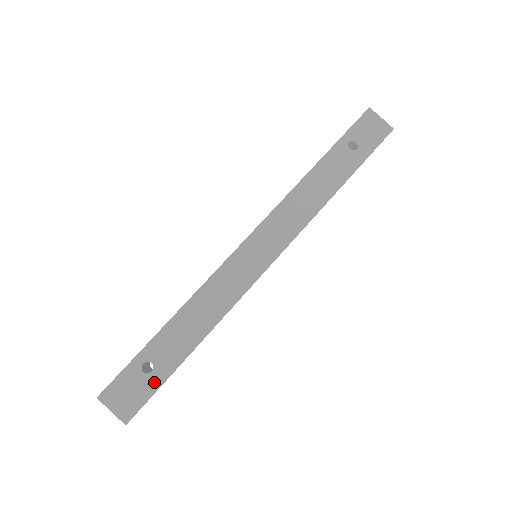
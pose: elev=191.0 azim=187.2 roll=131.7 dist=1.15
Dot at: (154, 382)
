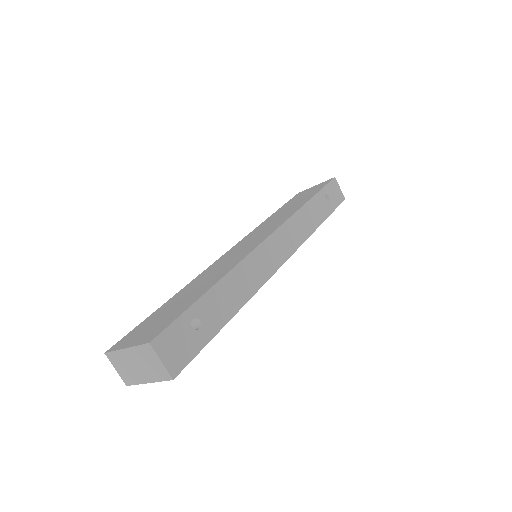
Dot at: (200, 340)
